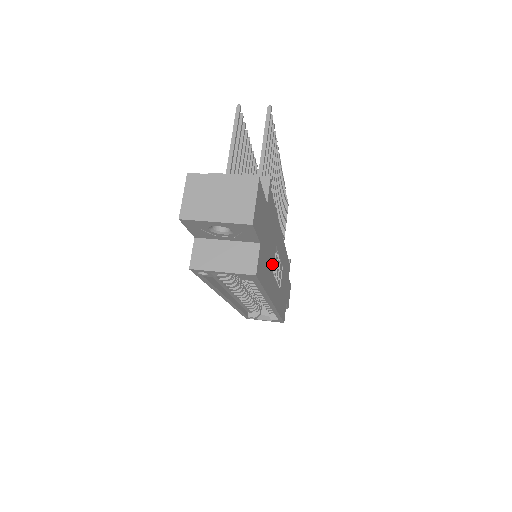
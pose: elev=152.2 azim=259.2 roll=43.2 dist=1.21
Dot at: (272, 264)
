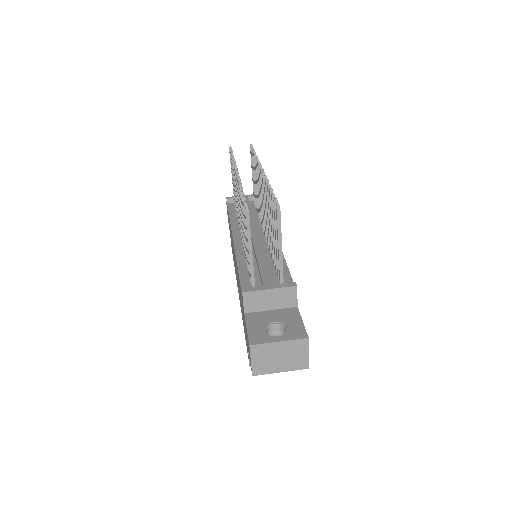
Dot at: occluded
